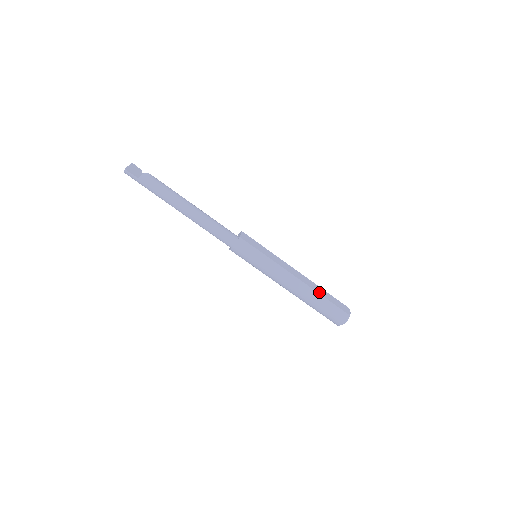
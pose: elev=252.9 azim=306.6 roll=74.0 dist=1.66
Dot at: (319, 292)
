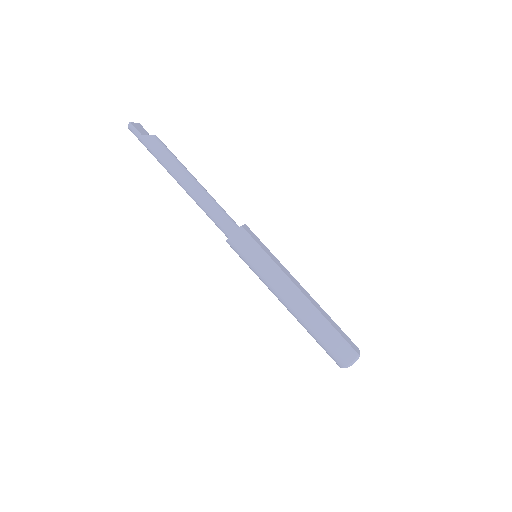
Dot at: (325, 316)
